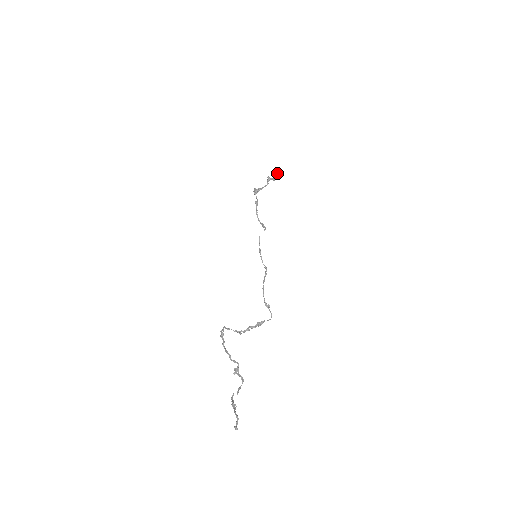
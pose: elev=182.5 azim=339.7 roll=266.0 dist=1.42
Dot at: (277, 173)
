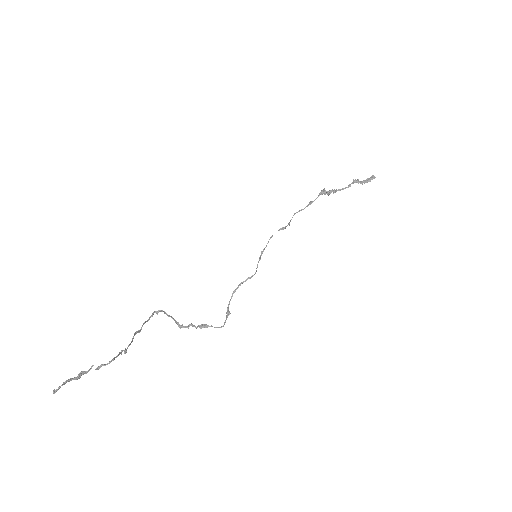
Dot at: (372, 176)
